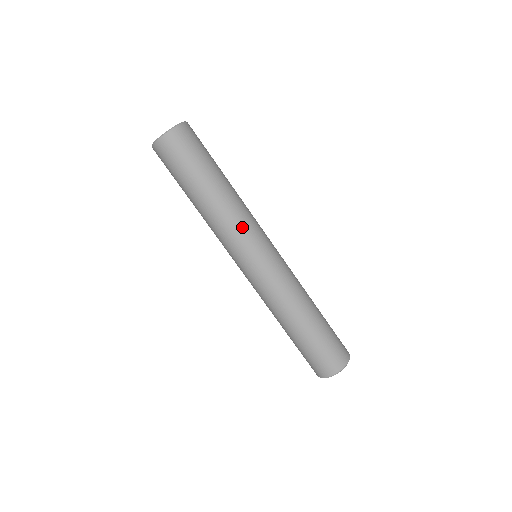
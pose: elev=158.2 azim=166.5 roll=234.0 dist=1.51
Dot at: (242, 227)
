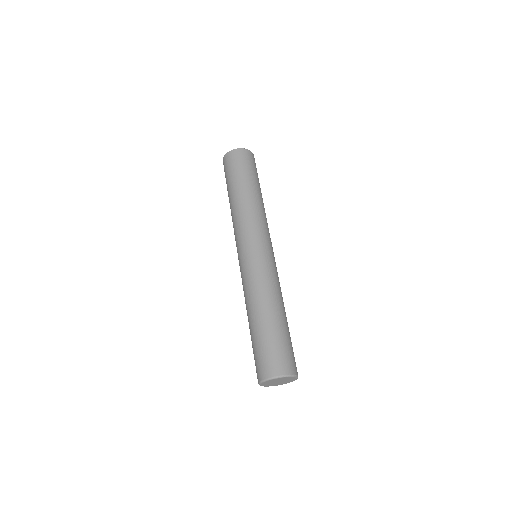
Dot at: (245, 223)
